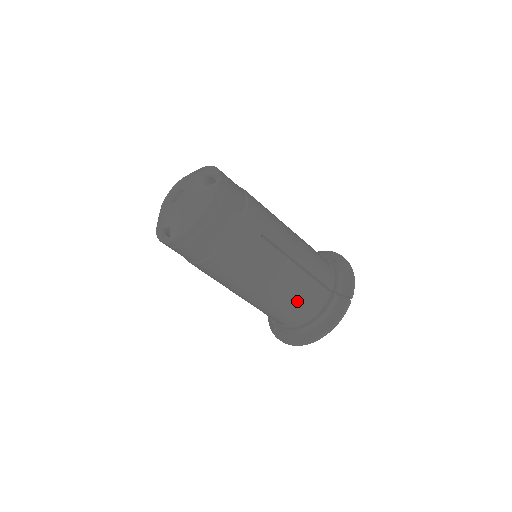
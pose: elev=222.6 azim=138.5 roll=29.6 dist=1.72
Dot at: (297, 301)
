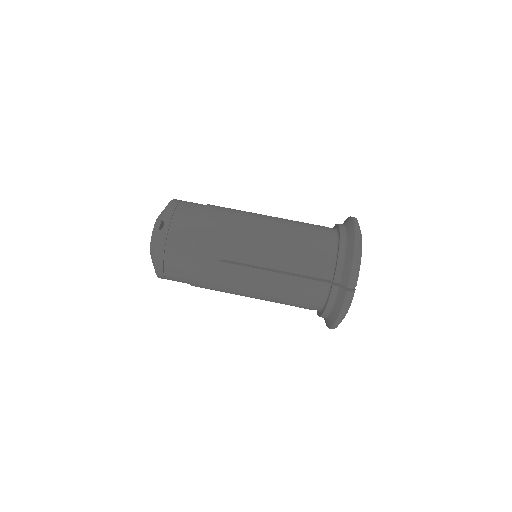
Dot at: (306, 225)
